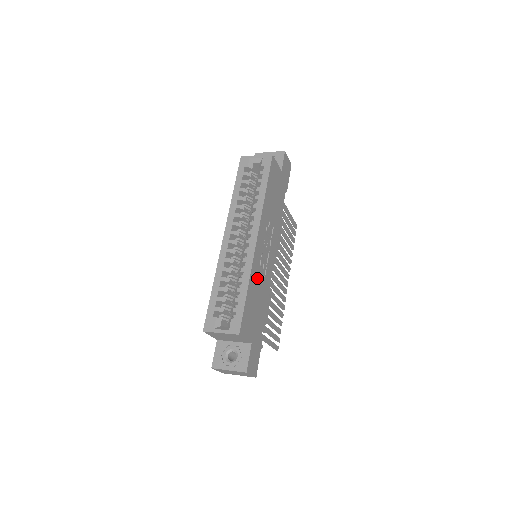
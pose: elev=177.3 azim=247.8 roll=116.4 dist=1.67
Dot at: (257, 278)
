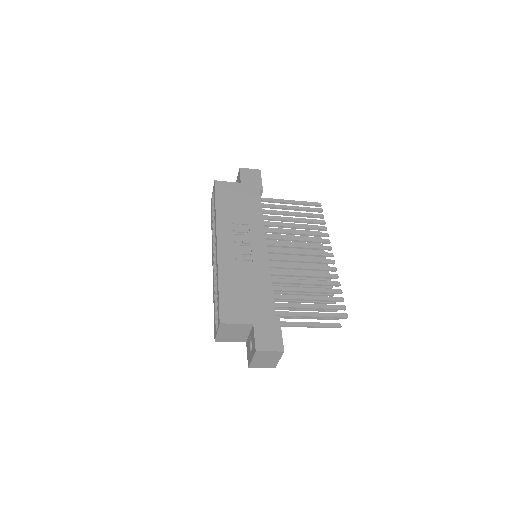
Dot at: (235, 271)
